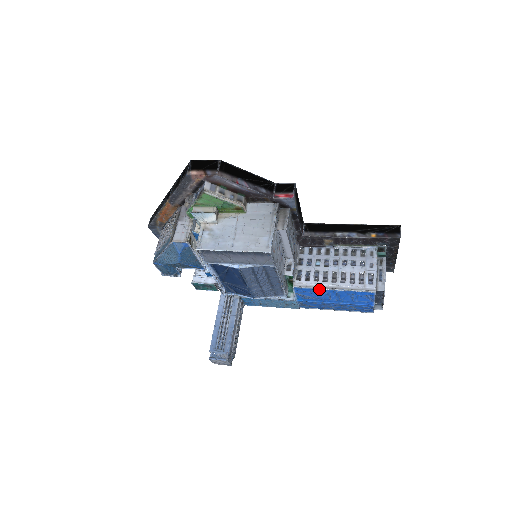
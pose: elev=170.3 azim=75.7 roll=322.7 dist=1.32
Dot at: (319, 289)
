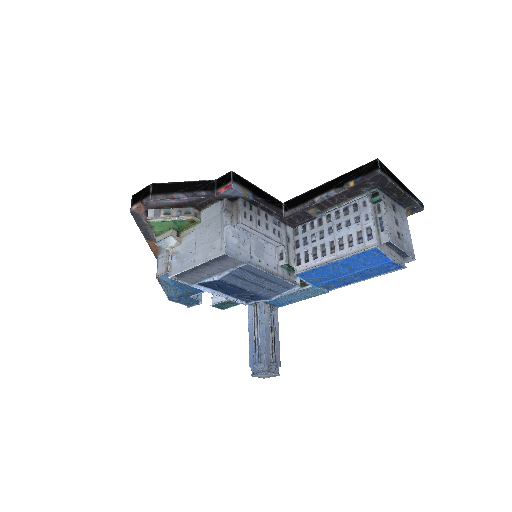
Dot at: (320, 267)
